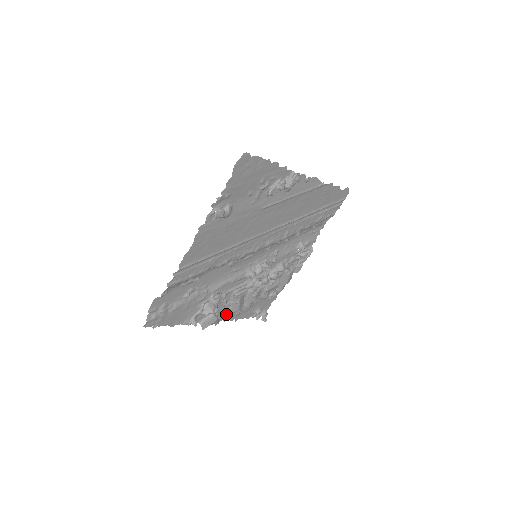
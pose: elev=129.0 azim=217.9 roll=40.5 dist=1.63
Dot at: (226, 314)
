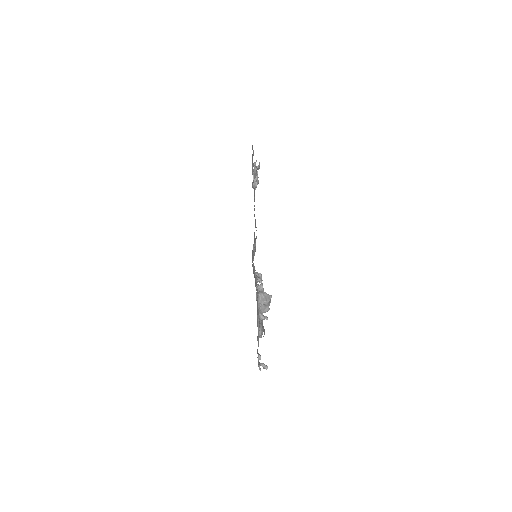
Dot at: (258, 335)
